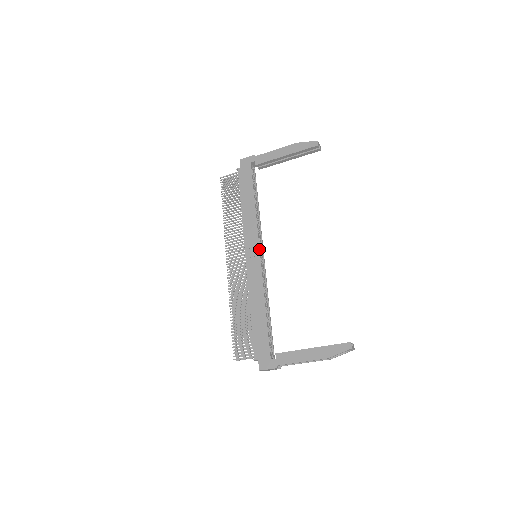
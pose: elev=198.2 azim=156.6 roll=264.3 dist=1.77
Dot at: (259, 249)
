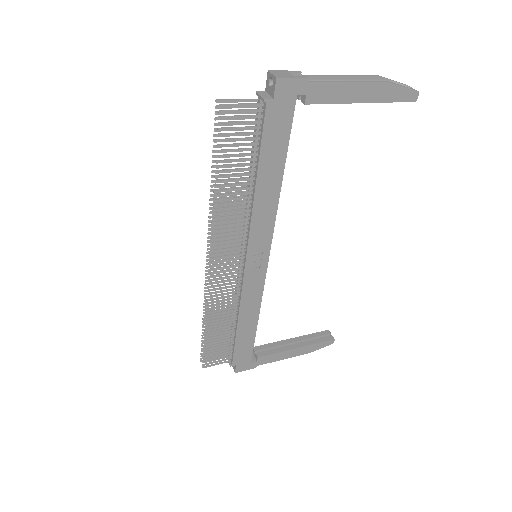
Dot at: (269, 255)
